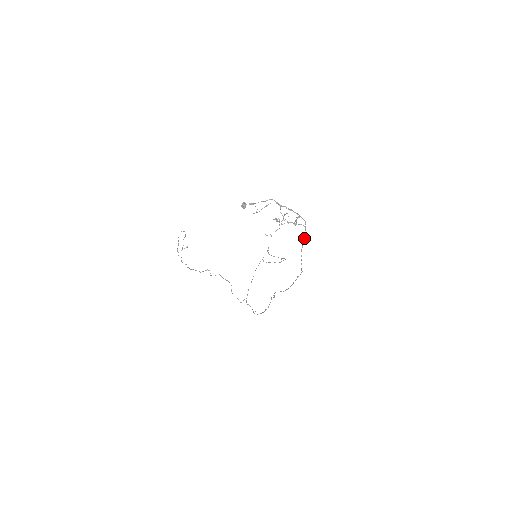
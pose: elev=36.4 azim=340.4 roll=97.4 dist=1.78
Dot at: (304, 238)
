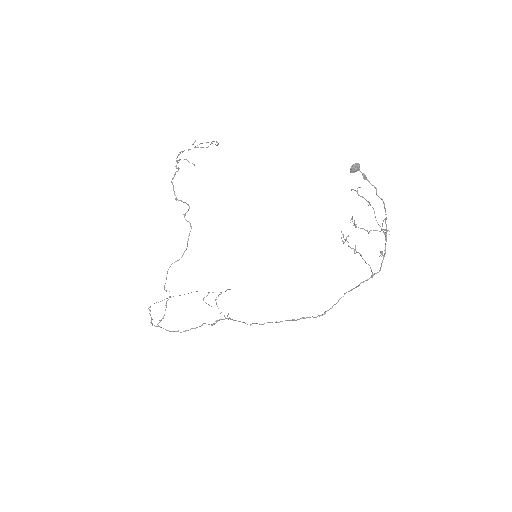
Dot at: (359, 285)
